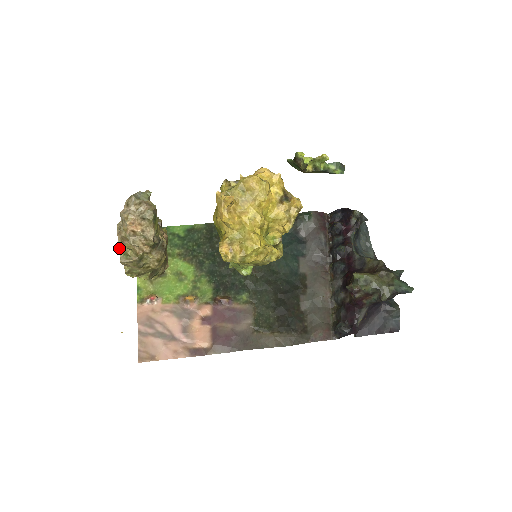
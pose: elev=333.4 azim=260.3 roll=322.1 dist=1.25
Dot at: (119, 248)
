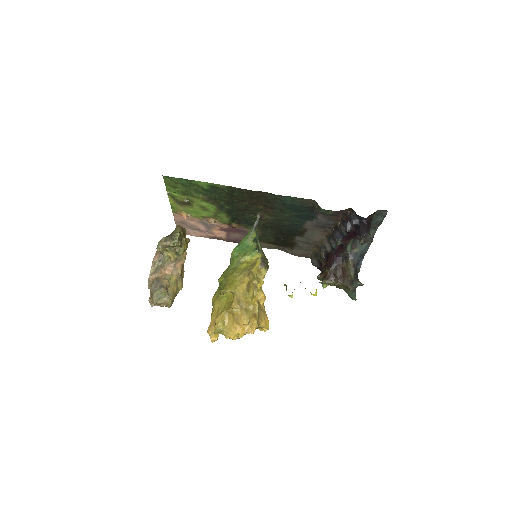
Dot at: occluded
